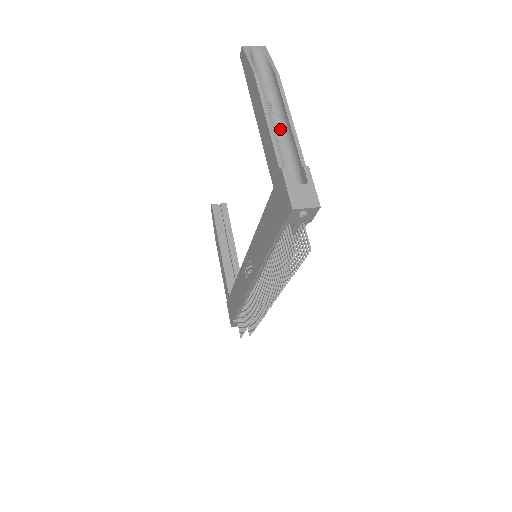
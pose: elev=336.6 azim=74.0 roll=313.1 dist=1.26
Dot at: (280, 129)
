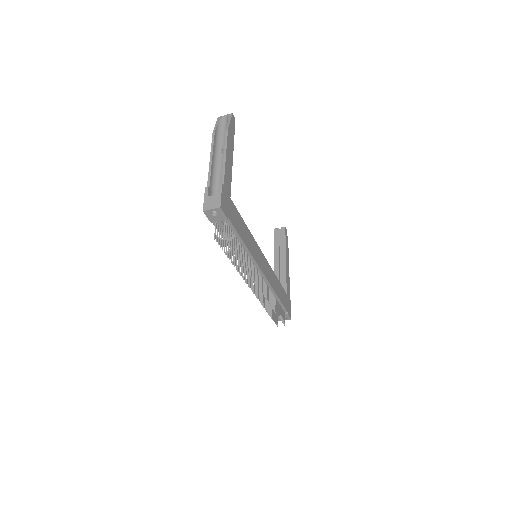
Dot at: occluded
